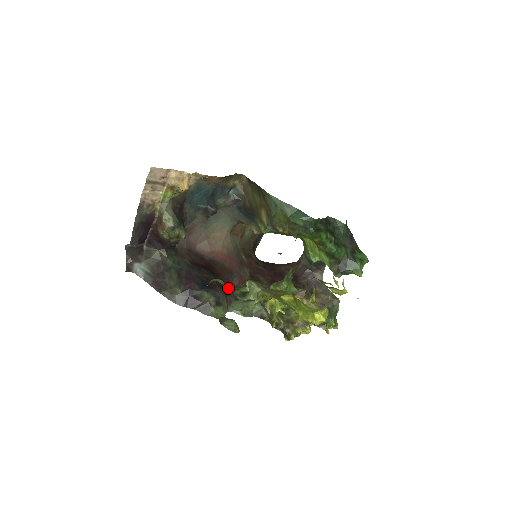
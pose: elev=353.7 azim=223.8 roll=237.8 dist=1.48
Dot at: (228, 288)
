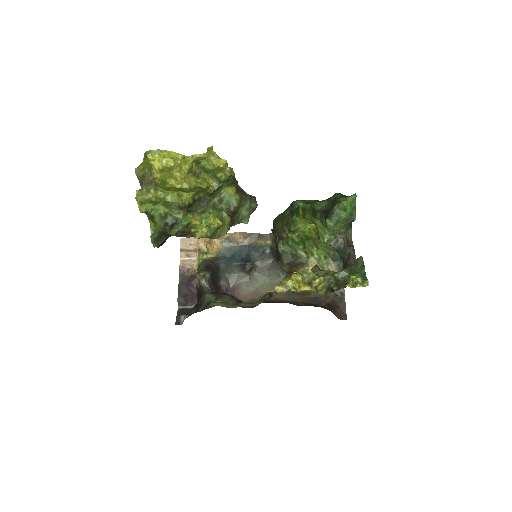
Dot at: occluded
